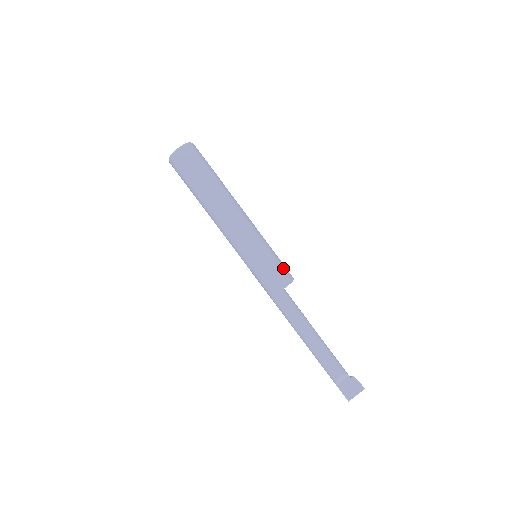
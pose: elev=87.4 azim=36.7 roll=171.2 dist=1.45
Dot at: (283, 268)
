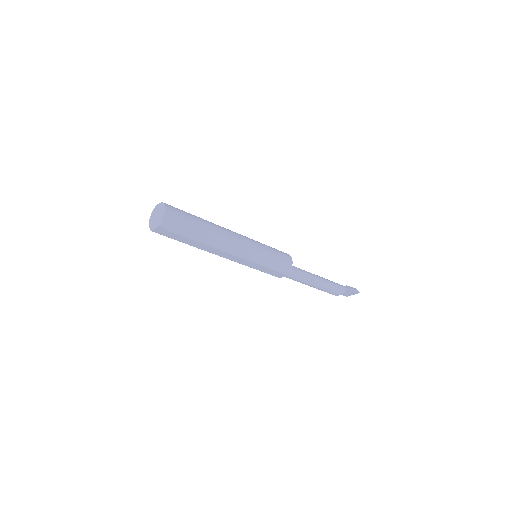
Dot at: (280, 267)
